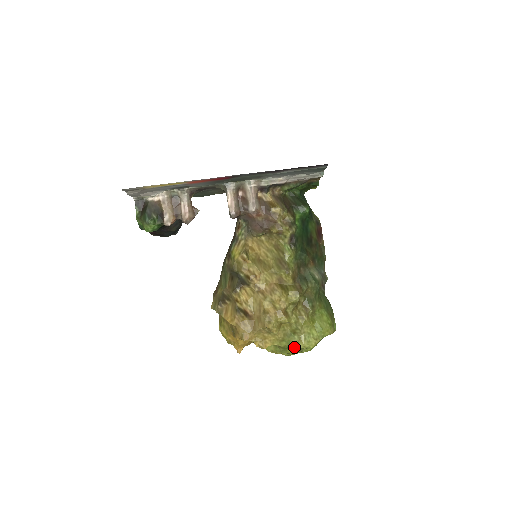
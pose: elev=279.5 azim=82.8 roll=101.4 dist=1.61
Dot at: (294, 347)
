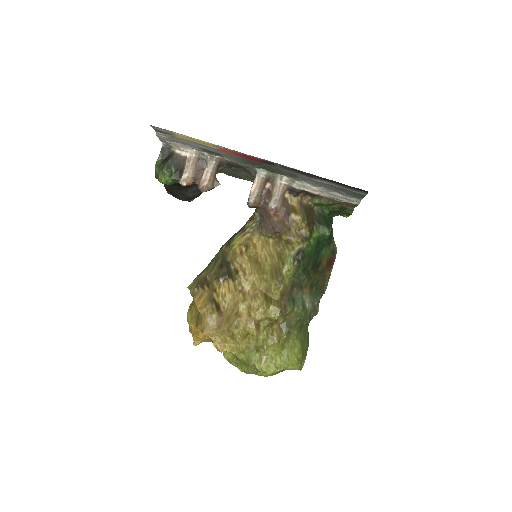
Dot at: (251, 365)
